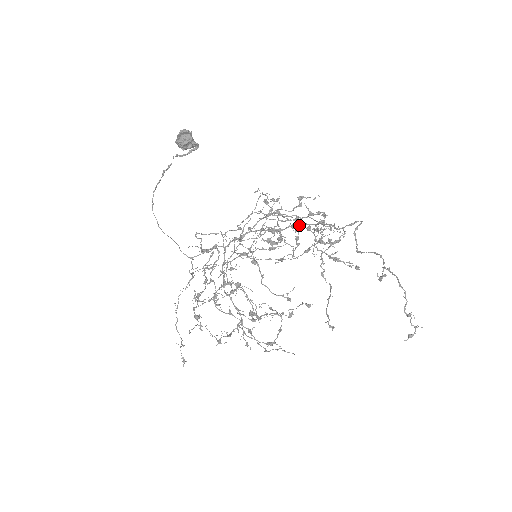
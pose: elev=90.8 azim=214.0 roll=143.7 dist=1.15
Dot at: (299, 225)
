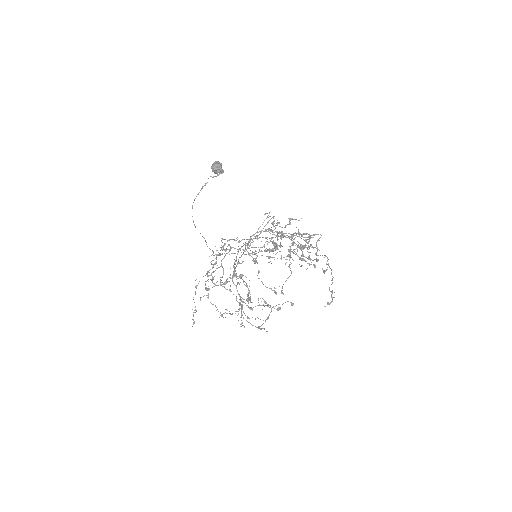
Dot at: occluded
